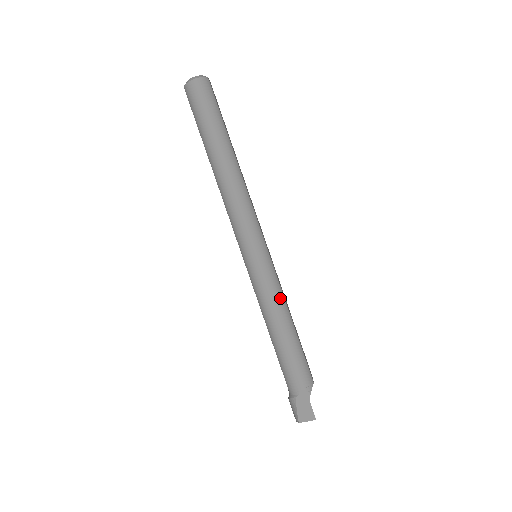
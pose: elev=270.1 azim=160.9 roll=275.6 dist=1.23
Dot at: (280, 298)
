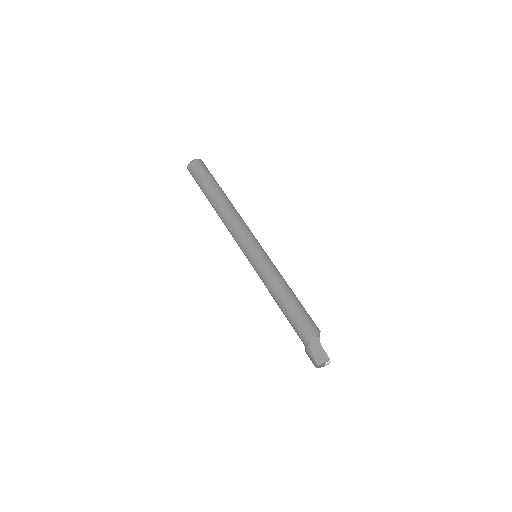
Dot at: (279, 276)
